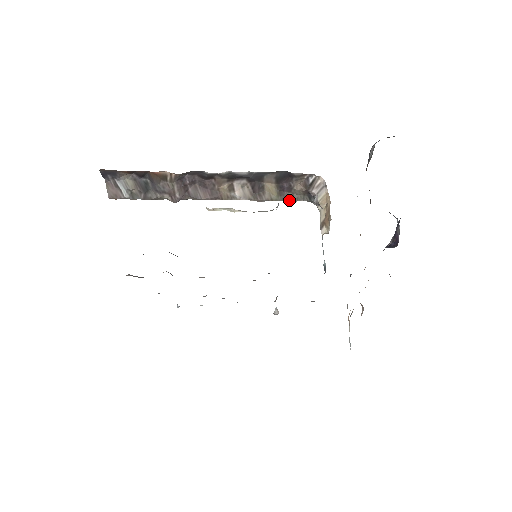
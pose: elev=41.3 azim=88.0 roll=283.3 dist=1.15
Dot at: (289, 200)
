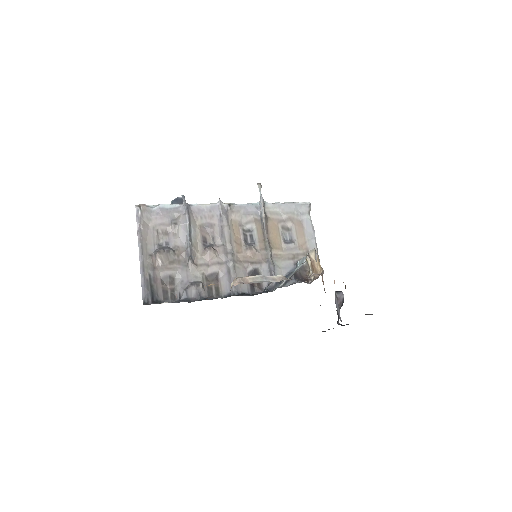
Dot at: occluded
